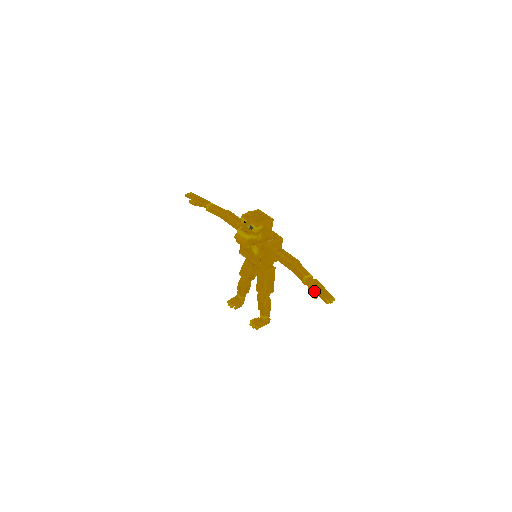
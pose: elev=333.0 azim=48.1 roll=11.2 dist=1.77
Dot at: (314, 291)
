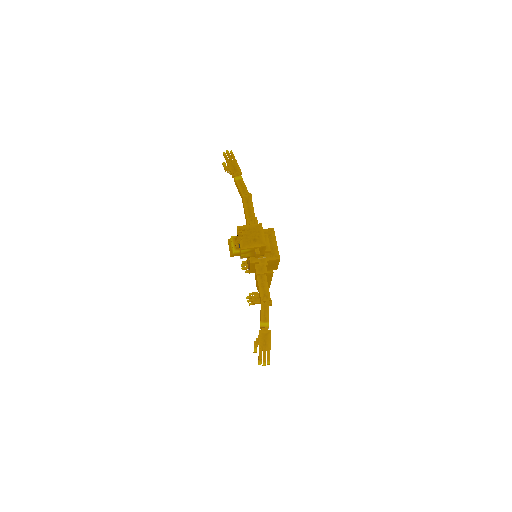
Dot at: (258, 344)
